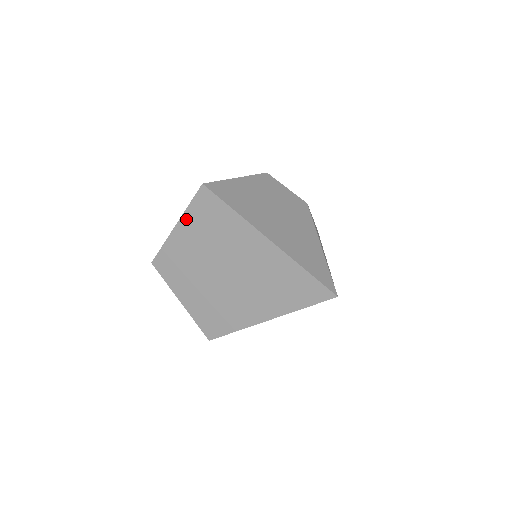
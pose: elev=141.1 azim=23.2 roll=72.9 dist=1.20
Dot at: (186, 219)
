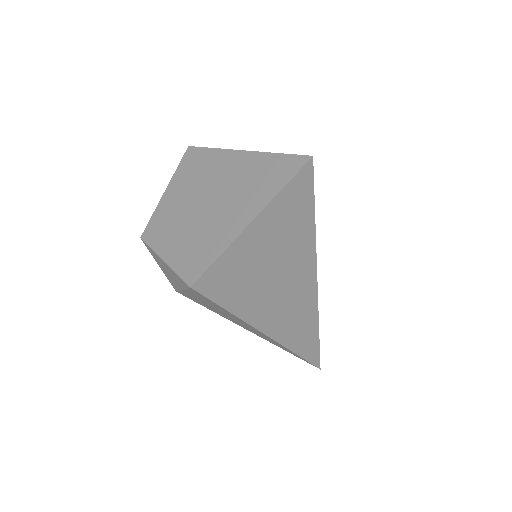
Dot at: (174, 180)
